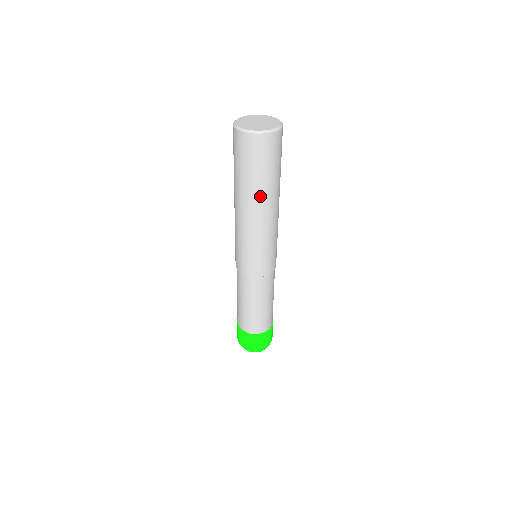
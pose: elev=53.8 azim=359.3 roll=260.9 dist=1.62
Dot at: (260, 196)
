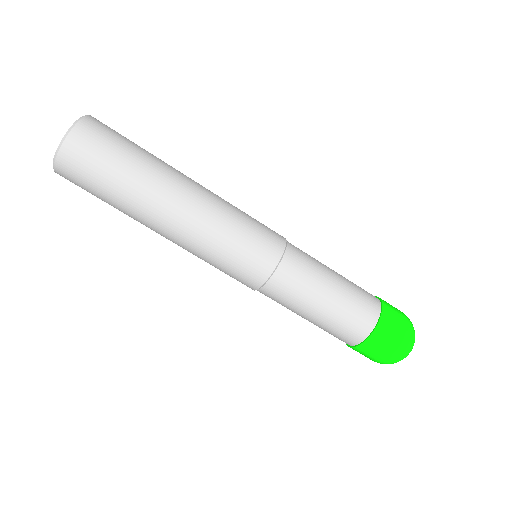
Dot at: (143, 205)
